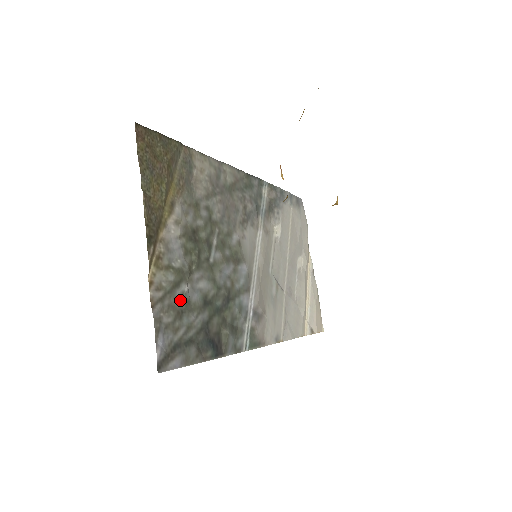
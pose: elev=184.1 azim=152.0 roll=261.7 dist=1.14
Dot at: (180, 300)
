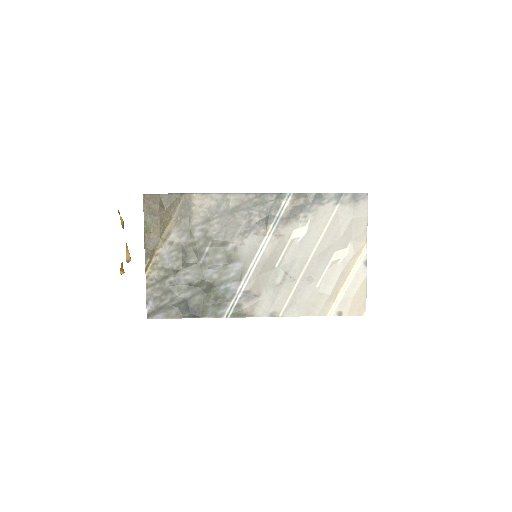
Dot at: (168, 285)
